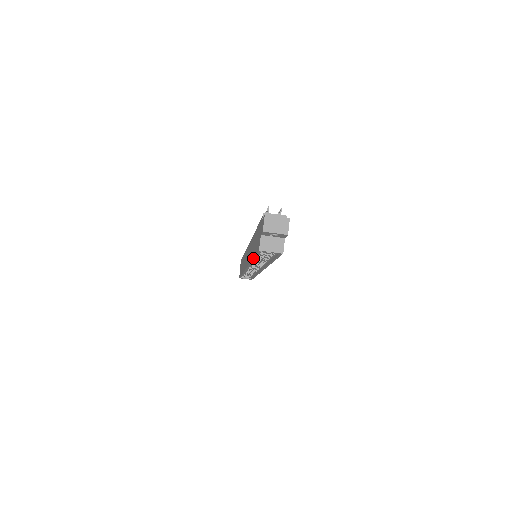
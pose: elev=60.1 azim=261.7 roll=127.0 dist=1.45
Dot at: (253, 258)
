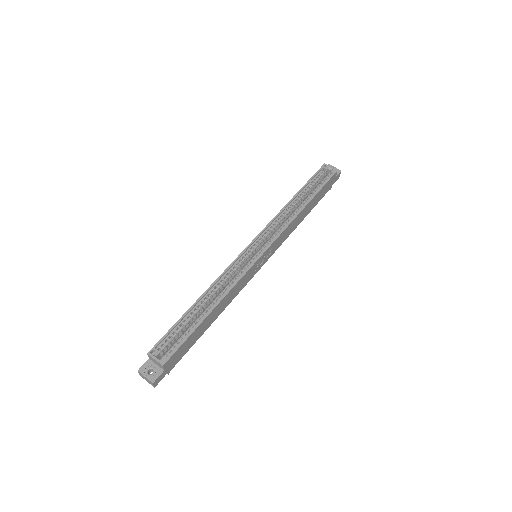
Dot at: (301, 188)
